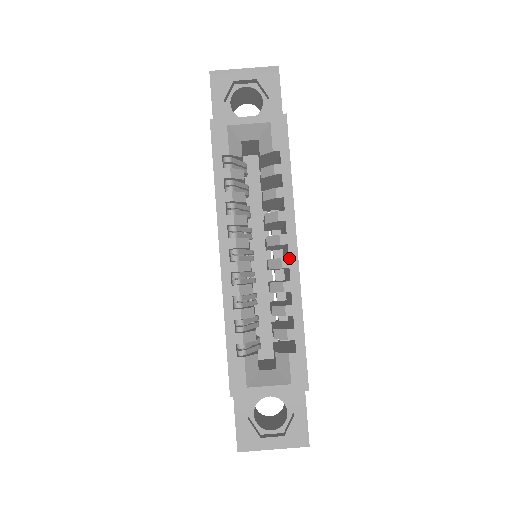
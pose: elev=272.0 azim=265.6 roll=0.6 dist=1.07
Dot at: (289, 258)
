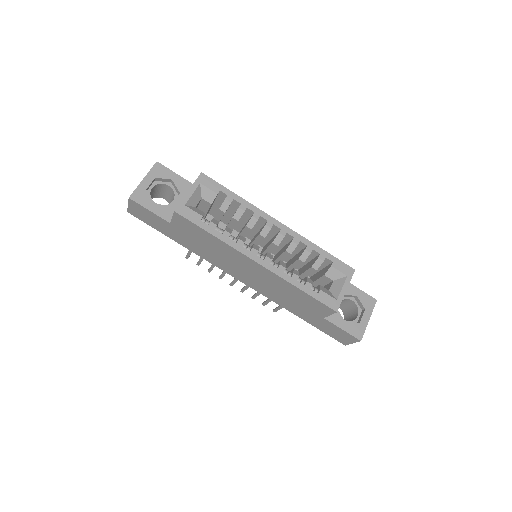
Dot at: (281, 229)
